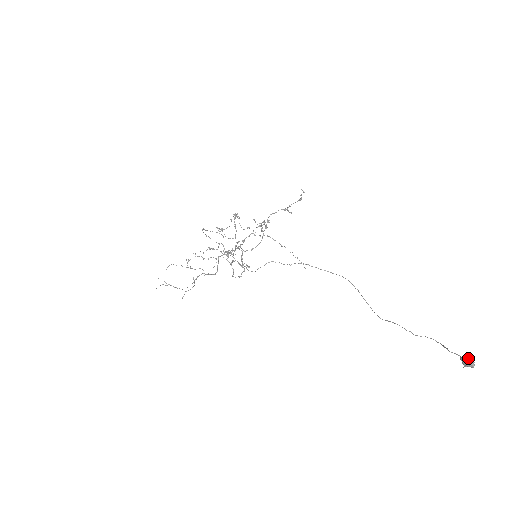
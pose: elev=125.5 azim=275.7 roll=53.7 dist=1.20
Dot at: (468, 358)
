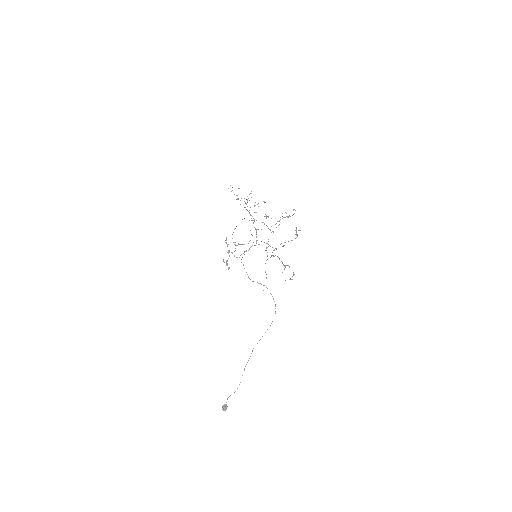
Dot at: (224, 408)
